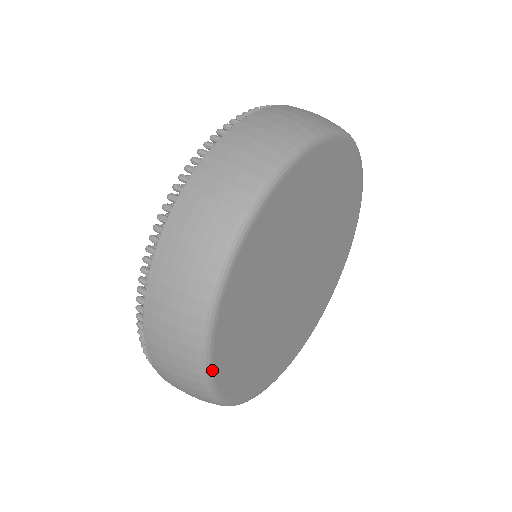
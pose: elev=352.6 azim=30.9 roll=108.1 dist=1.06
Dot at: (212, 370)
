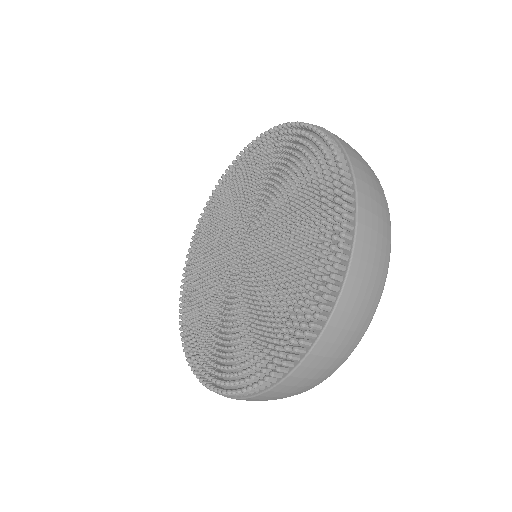
Dot at: occluded
